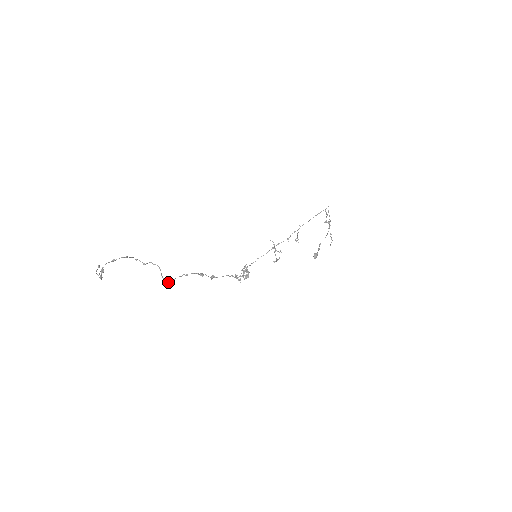
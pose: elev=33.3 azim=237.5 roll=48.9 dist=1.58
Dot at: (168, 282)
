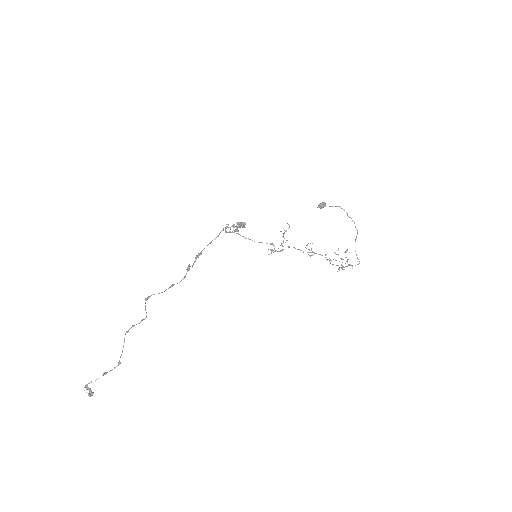
Dot at: occluded
